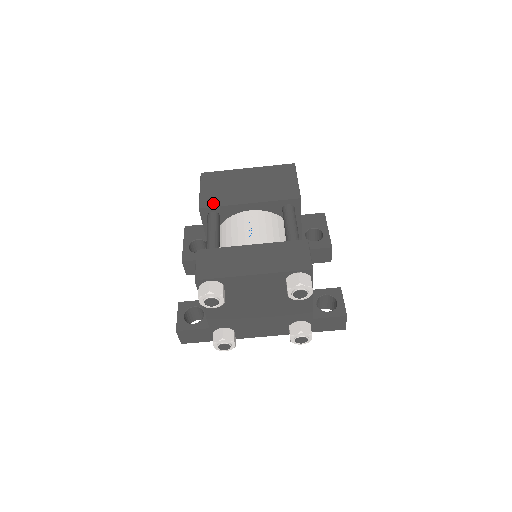
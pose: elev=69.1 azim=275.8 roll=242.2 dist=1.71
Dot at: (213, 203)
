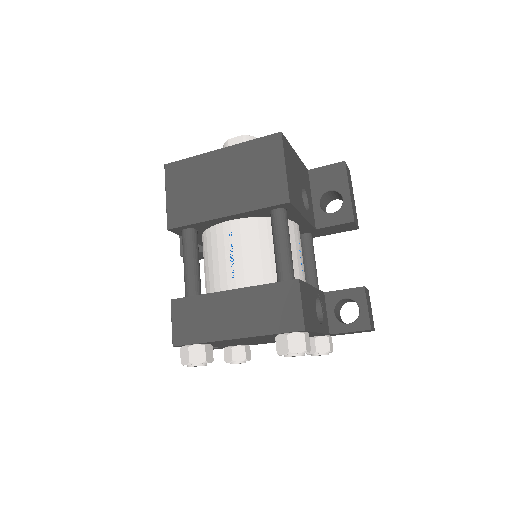
Dot at: (182, 220)
